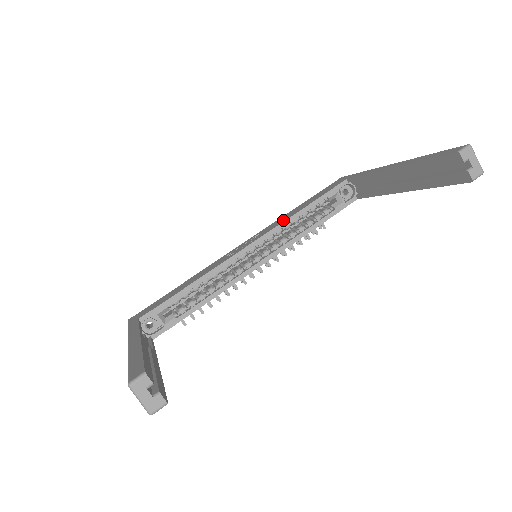
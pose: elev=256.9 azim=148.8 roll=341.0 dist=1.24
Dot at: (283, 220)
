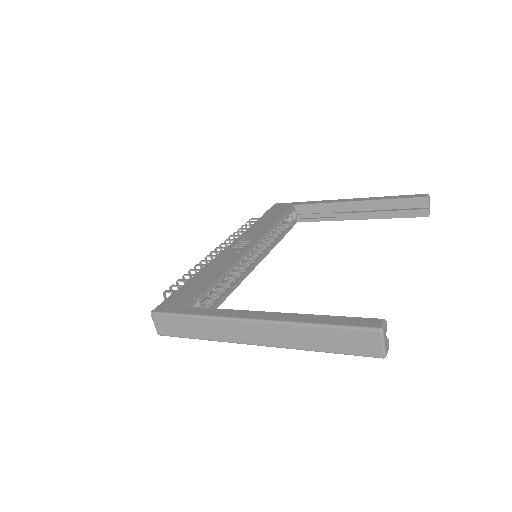
Dot at: (265, 228)
